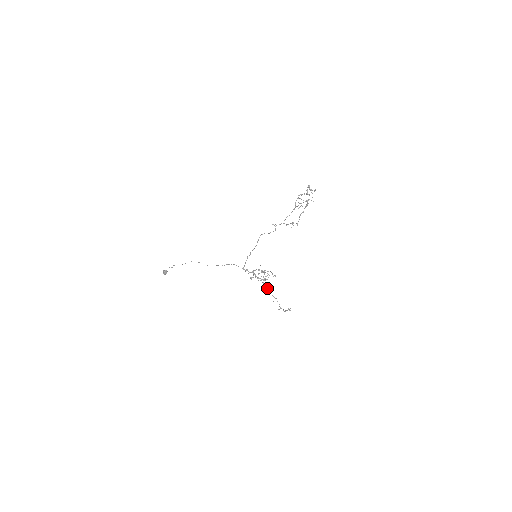
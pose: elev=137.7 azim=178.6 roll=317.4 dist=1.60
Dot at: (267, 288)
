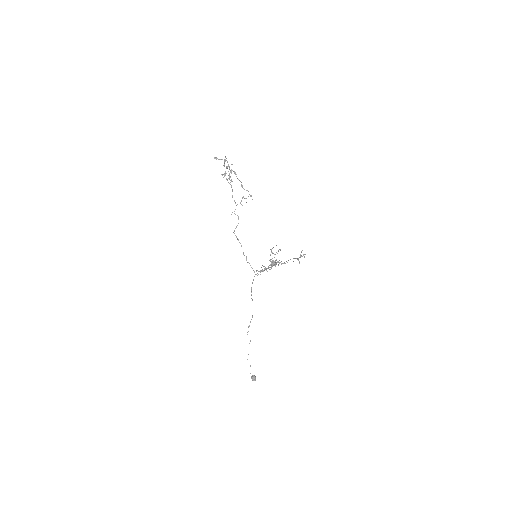
Dot at: (281, 263)
